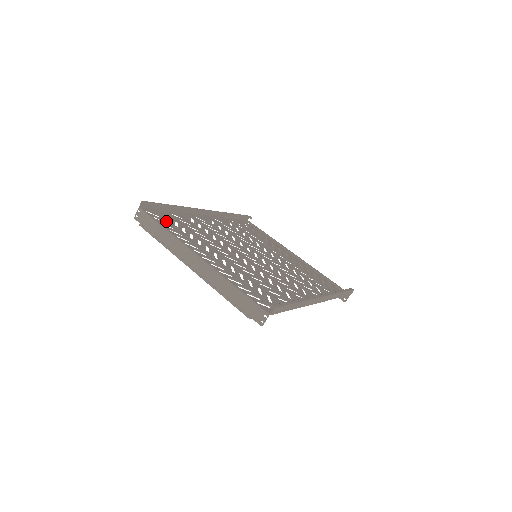
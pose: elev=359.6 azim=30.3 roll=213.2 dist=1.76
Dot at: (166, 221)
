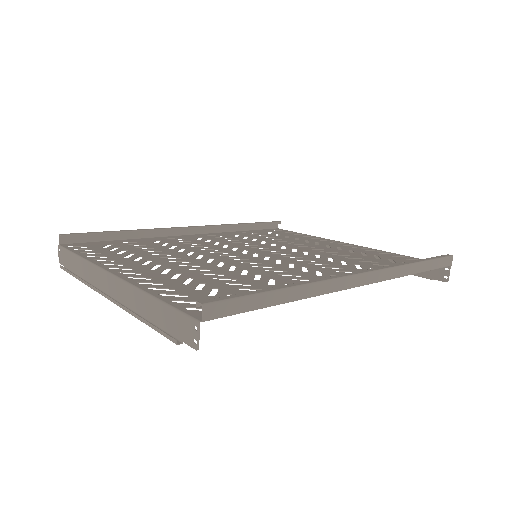
Dot at: (95, 249)
